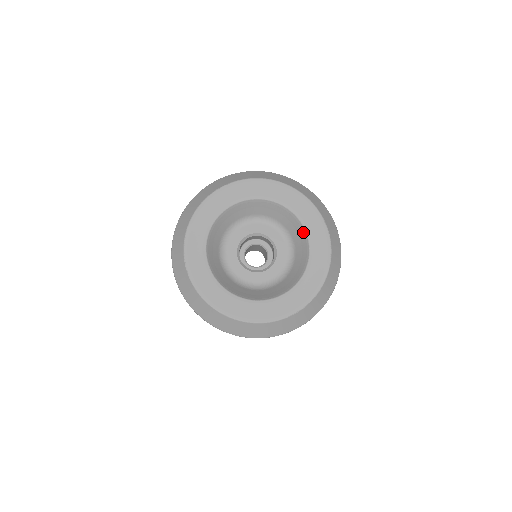
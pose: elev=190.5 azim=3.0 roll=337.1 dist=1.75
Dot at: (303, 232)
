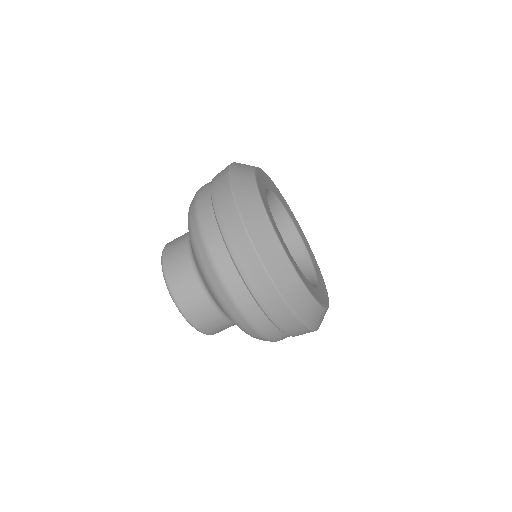
Dot at: (299, 239)
